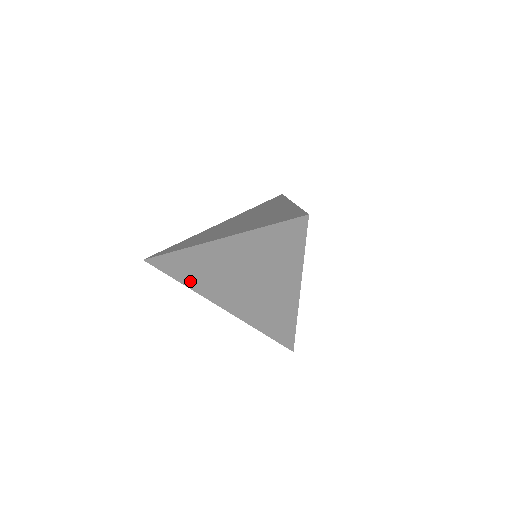
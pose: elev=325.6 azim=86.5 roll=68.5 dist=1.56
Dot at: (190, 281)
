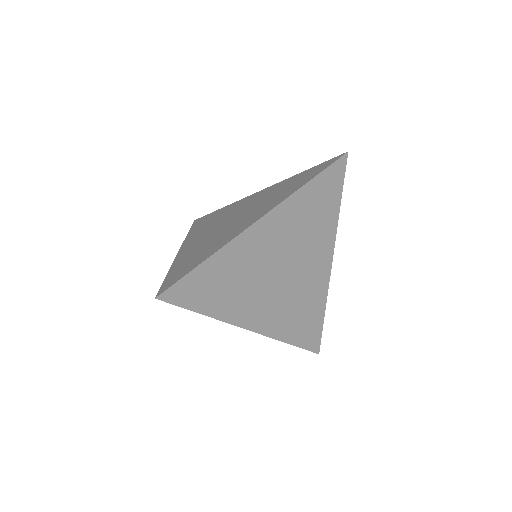
Dot at: (219, 305)
